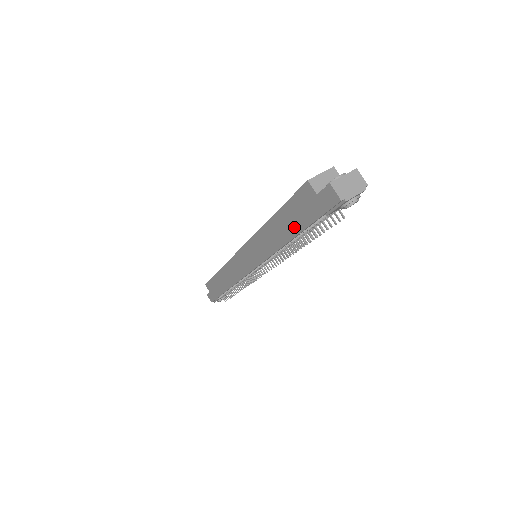
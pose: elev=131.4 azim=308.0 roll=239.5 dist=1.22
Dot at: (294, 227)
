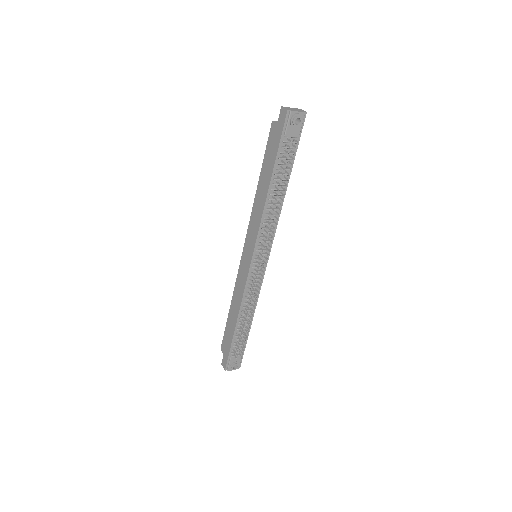
Dot at: (270, 169)
